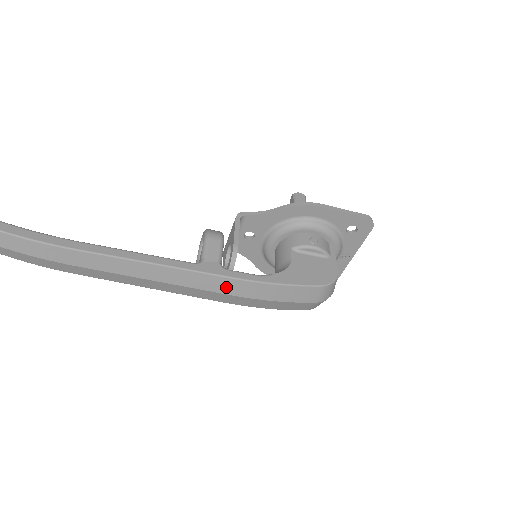
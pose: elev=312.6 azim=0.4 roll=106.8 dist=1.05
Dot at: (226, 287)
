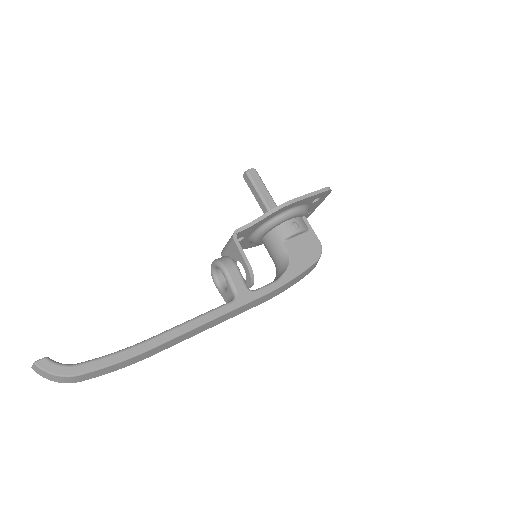
Dot at: (259, 302)
